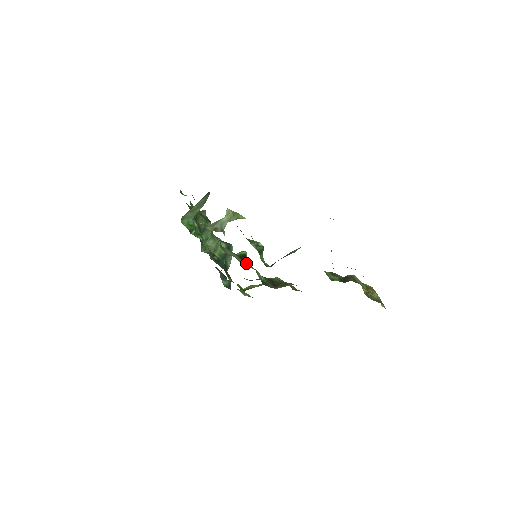
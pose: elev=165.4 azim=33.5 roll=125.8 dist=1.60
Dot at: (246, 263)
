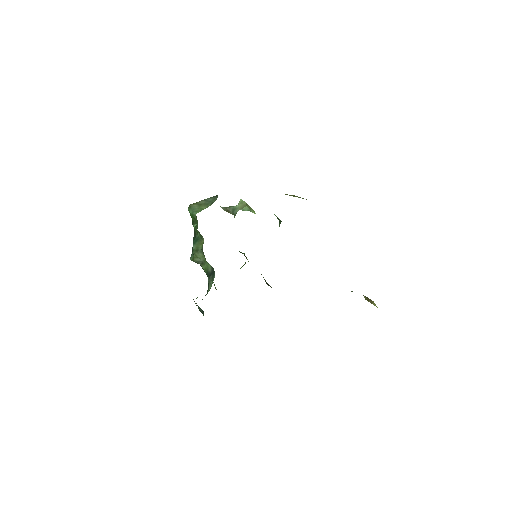
Dot at: occluded
